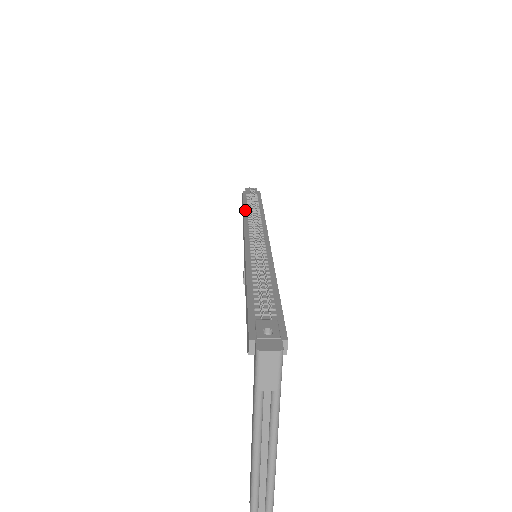
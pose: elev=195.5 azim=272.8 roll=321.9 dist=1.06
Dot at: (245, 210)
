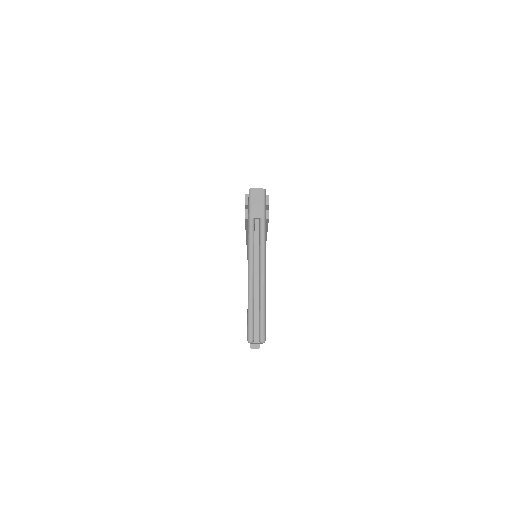
Dot at: occluded
